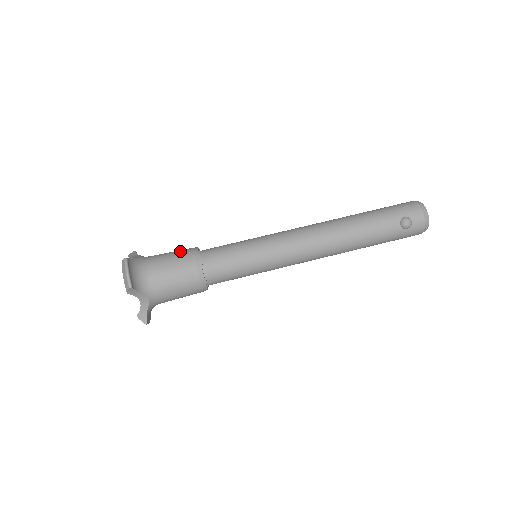
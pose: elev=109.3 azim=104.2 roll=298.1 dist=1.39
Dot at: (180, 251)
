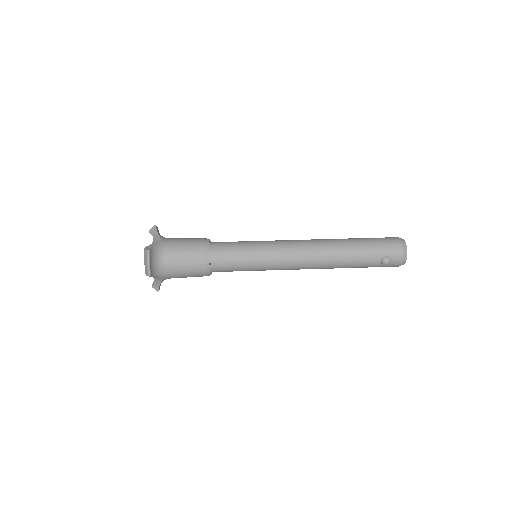
Dot at: (194, 244)
